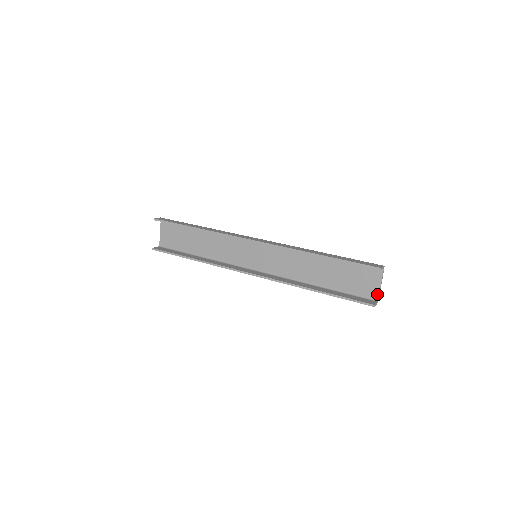
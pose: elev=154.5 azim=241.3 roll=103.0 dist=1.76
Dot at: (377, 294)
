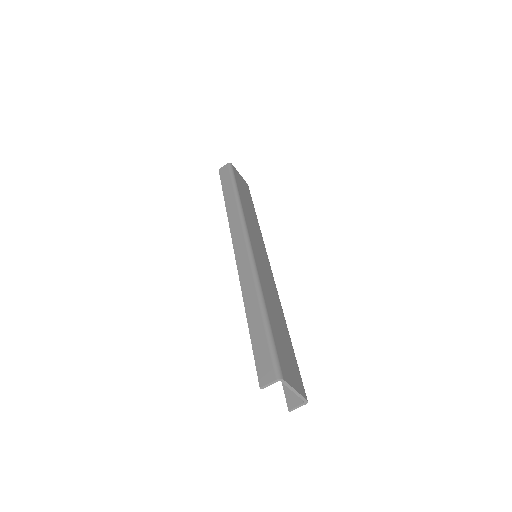
Dot at: (299, 396)
